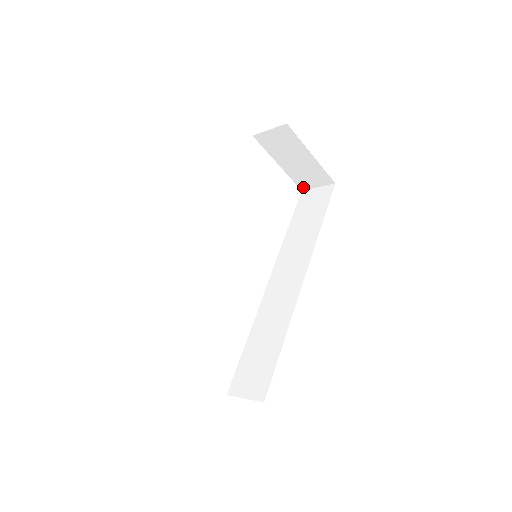
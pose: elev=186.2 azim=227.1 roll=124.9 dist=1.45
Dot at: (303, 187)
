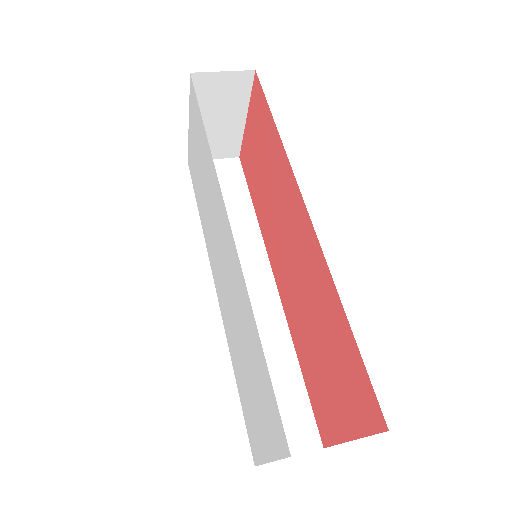
Dot at: occluded
